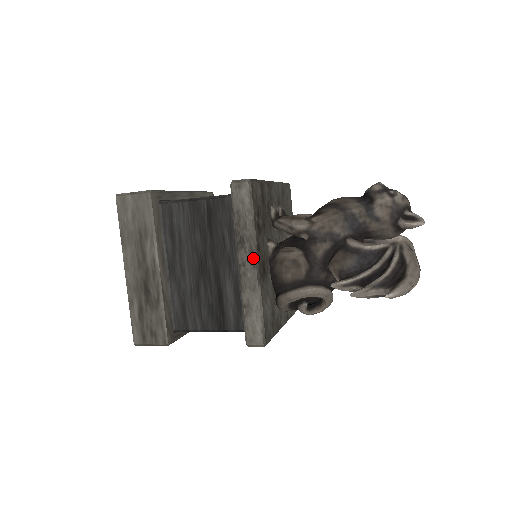
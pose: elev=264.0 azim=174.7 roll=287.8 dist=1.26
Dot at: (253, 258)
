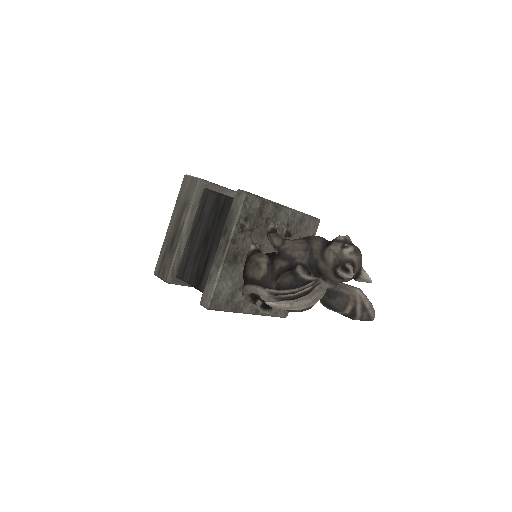
Dot at: (226, 245)
